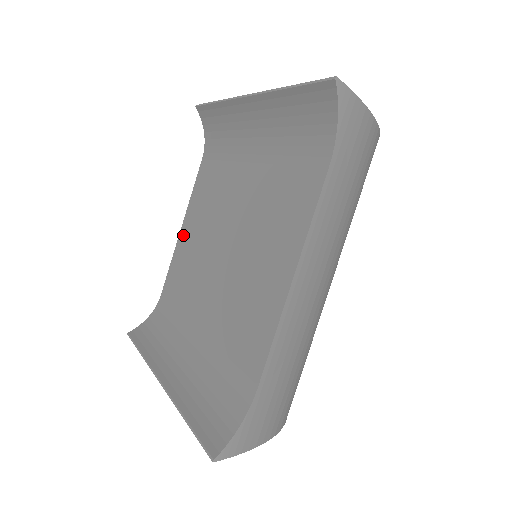
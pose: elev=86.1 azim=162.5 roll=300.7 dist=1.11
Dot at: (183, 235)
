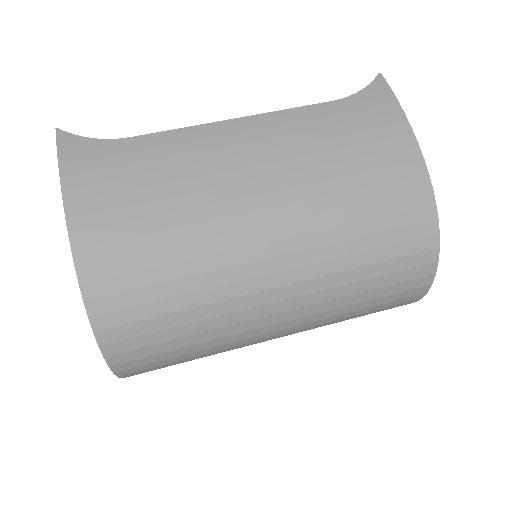
Dot at: occluded
